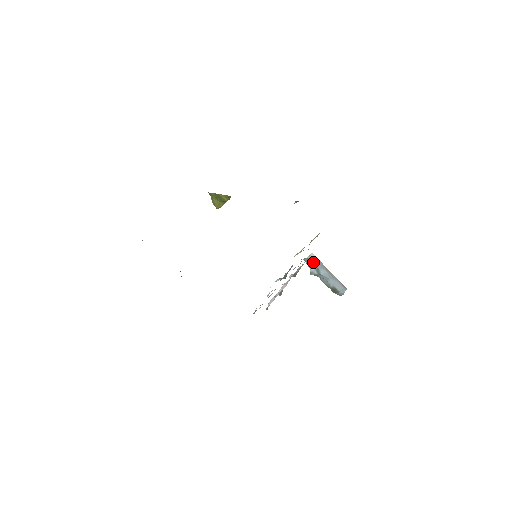
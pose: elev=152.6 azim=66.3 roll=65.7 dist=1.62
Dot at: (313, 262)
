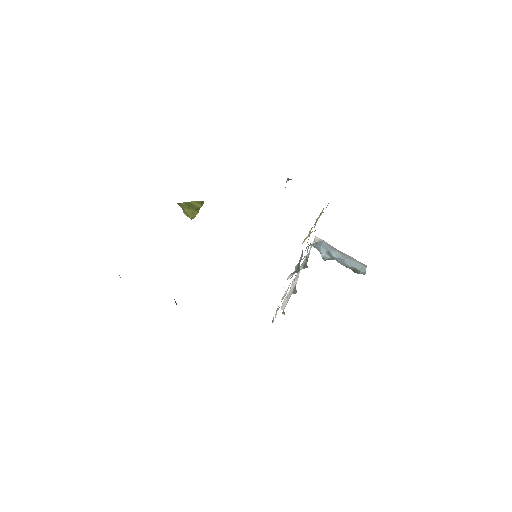
Dot at: (321, 246)
